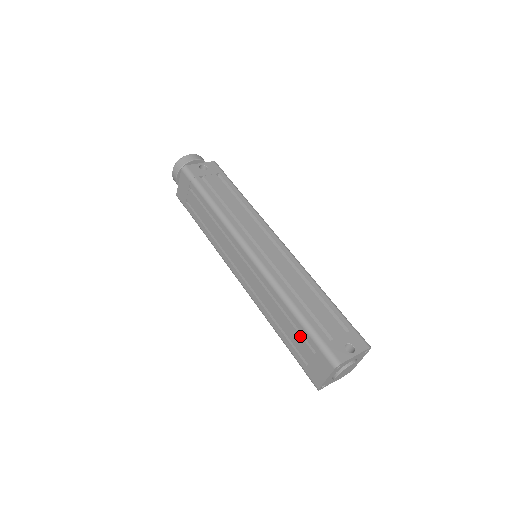
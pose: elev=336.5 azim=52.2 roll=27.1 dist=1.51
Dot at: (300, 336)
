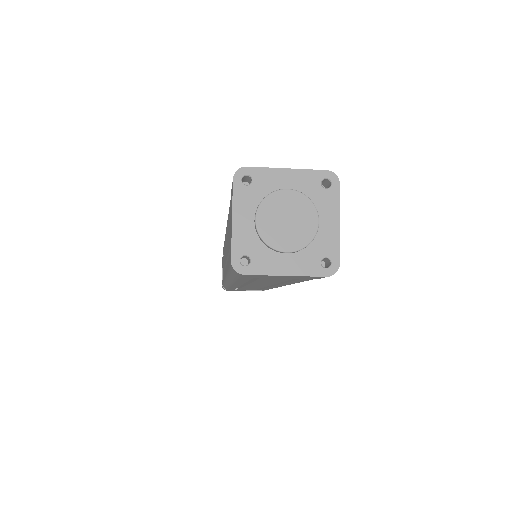
Dot at: occluded
